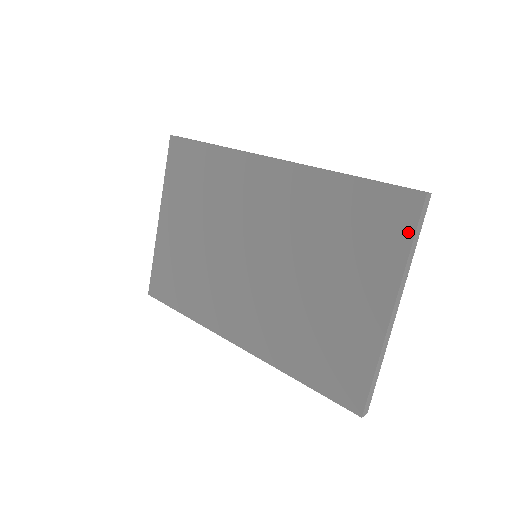
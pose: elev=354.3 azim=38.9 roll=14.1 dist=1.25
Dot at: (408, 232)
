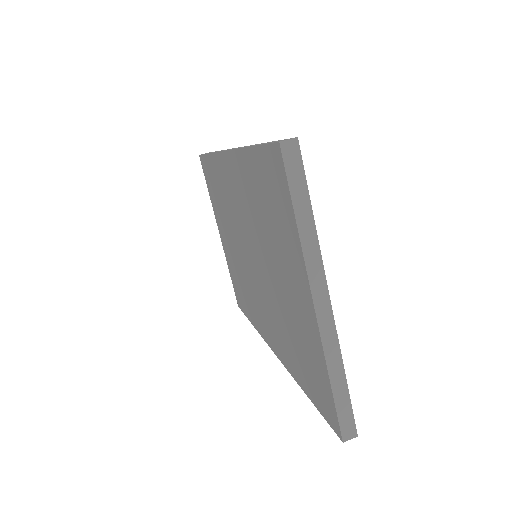
Dot at: (288, 199)
